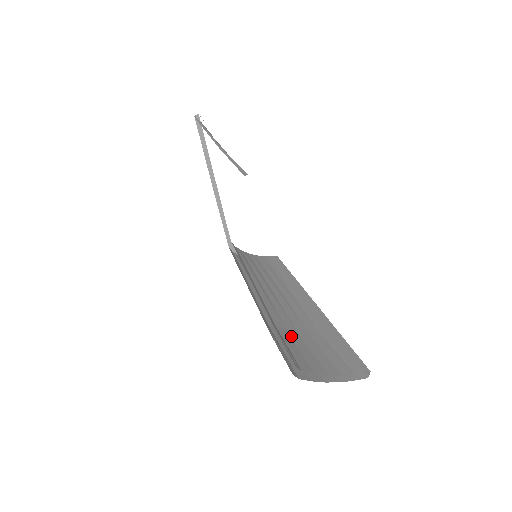
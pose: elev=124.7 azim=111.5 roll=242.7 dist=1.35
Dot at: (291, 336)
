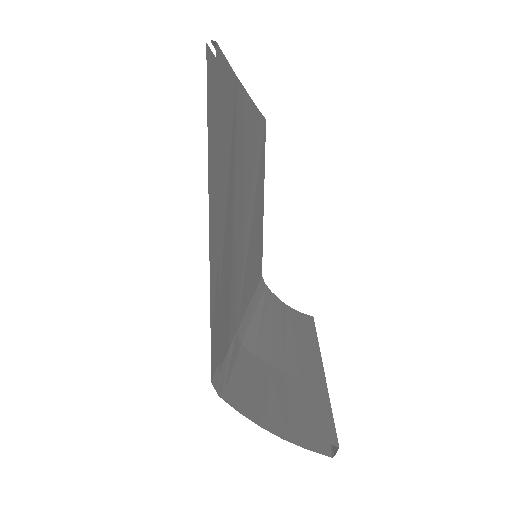
Dot at: (254, 362)
